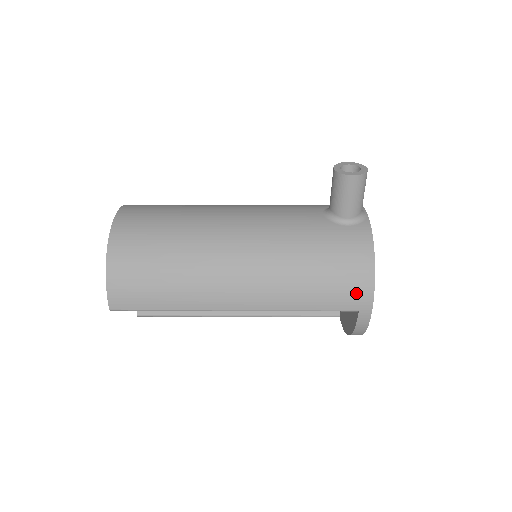
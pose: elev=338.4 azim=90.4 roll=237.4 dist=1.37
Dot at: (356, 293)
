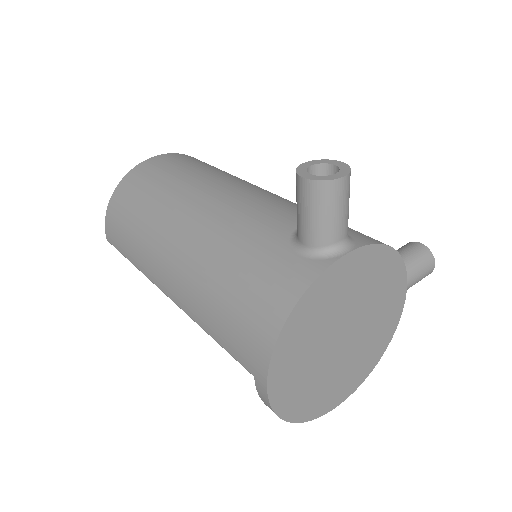
Dot at: (252, 349)
